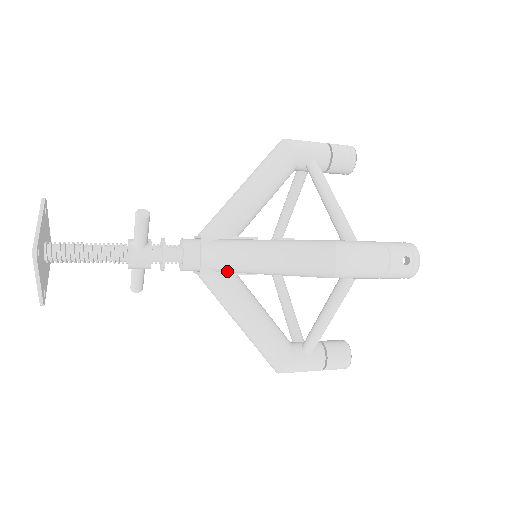
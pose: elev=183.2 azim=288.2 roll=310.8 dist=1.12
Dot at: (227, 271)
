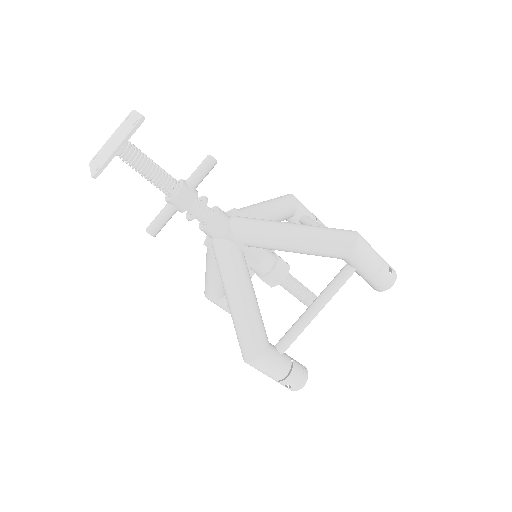
Dot at: (250, 239)
